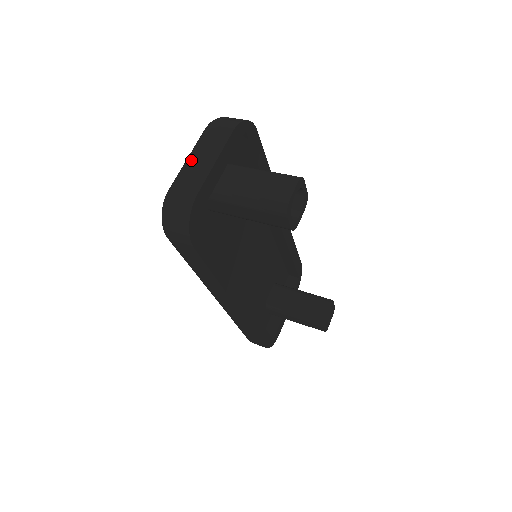
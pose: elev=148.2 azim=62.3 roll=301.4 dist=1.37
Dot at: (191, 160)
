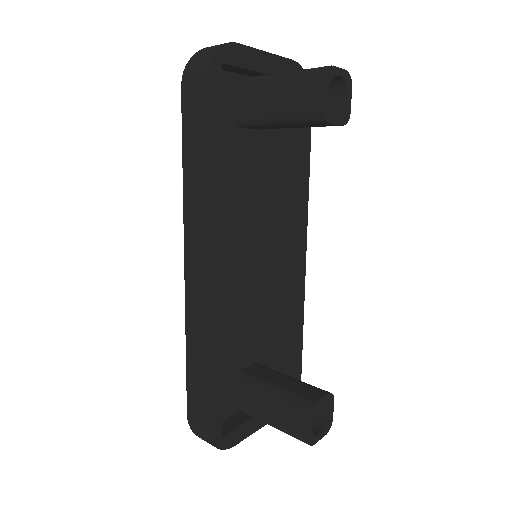
Dot at: occluded
